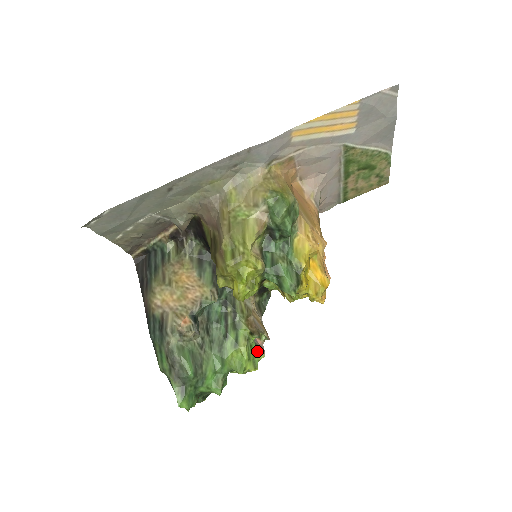
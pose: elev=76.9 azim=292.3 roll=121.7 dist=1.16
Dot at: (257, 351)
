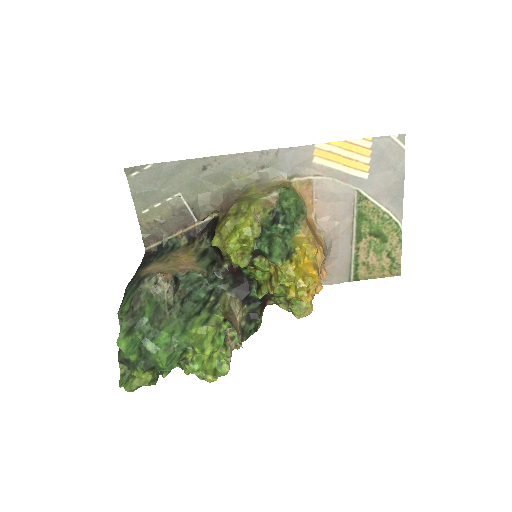
Dot at: (224, 346)
